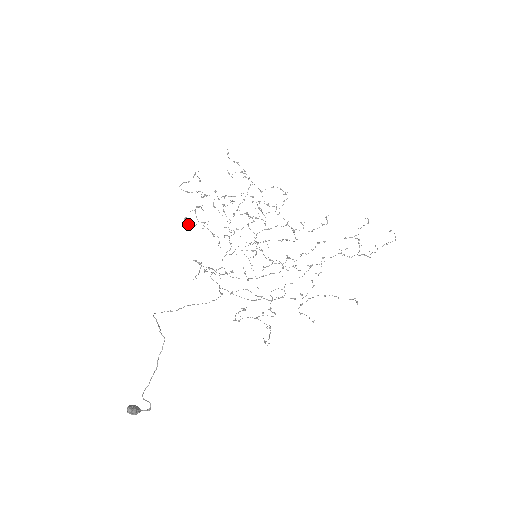
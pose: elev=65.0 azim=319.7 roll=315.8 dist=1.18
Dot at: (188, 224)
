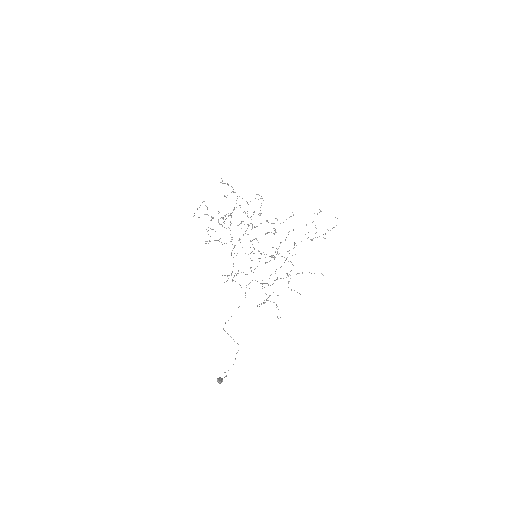
Dot at: (206, 243)
